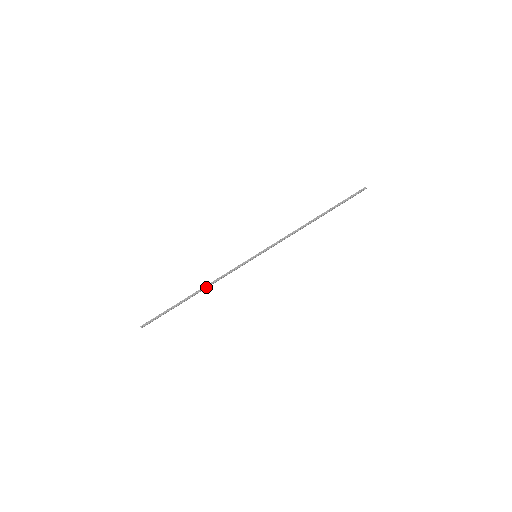
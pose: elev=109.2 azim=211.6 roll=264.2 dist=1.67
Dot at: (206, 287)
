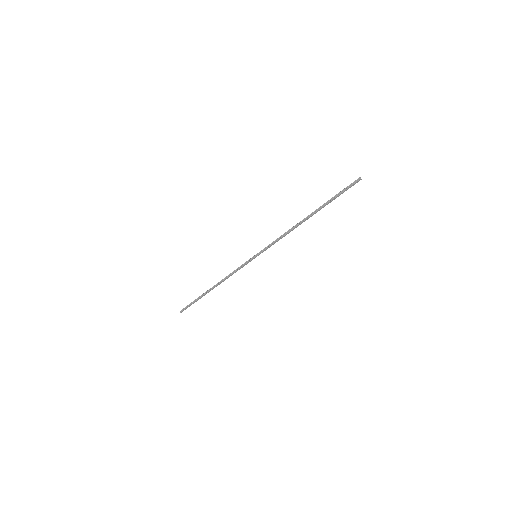
Dot at: (219, 283)
